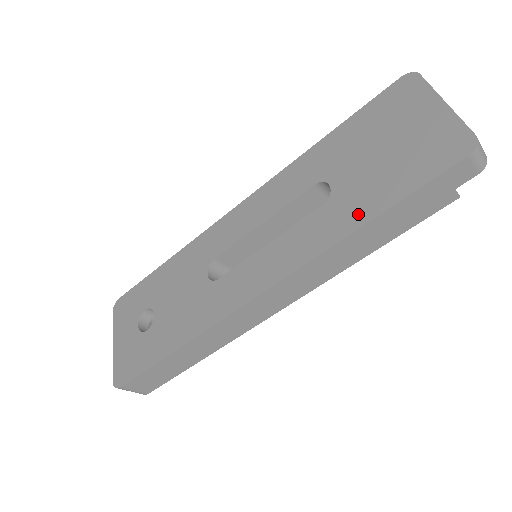
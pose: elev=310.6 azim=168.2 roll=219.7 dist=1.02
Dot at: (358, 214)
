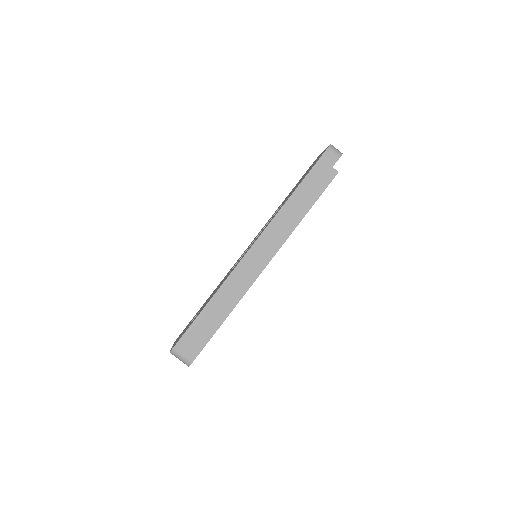
Dot at: occluded
